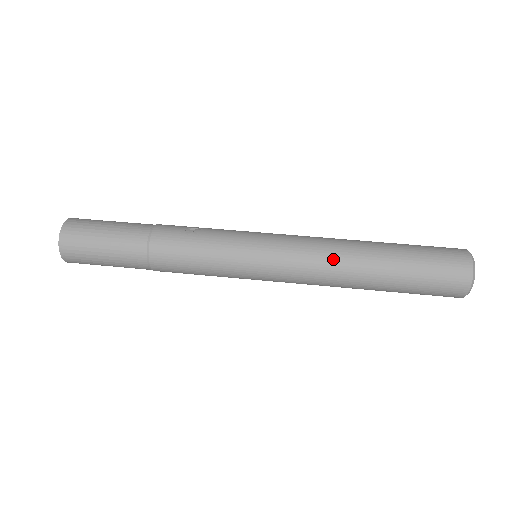
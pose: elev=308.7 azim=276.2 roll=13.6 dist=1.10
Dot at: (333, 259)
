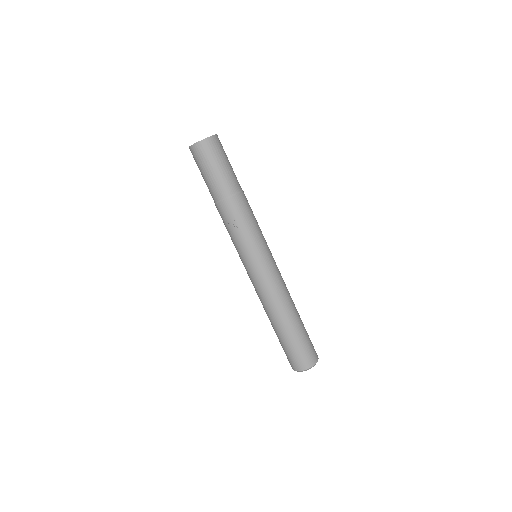
Dot at: (262, 304)
